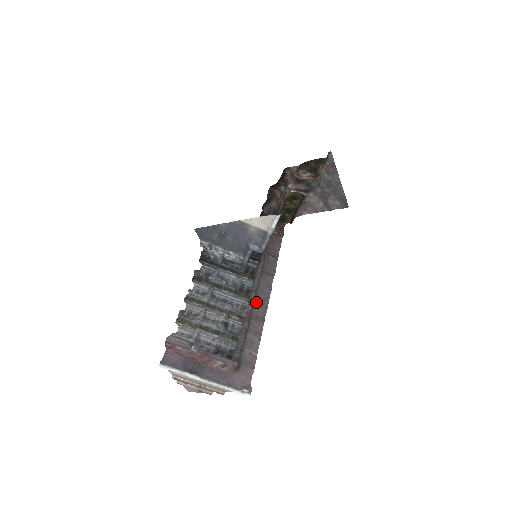
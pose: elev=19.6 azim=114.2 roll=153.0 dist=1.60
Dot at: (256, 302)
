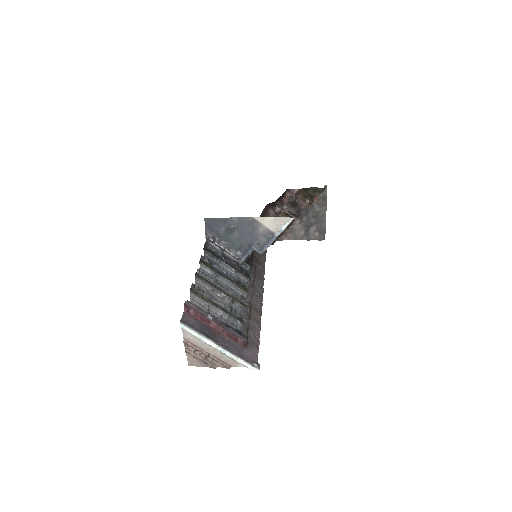
Dot at: (253, 296)
